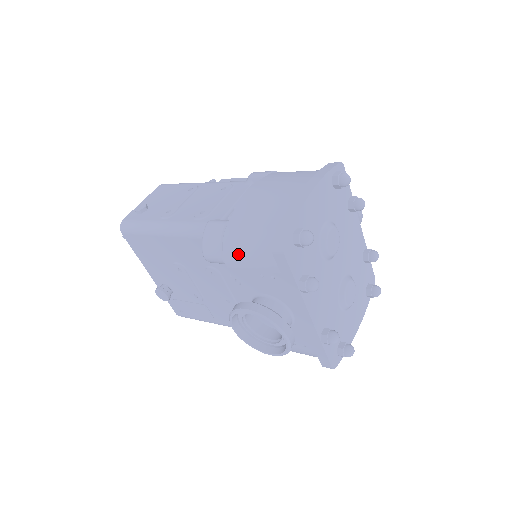
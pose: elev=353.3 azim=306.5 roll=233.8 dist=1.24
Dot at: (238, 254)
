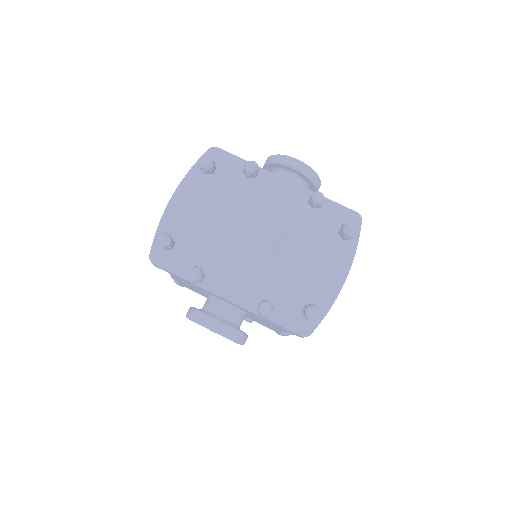
Dot at: occluded
